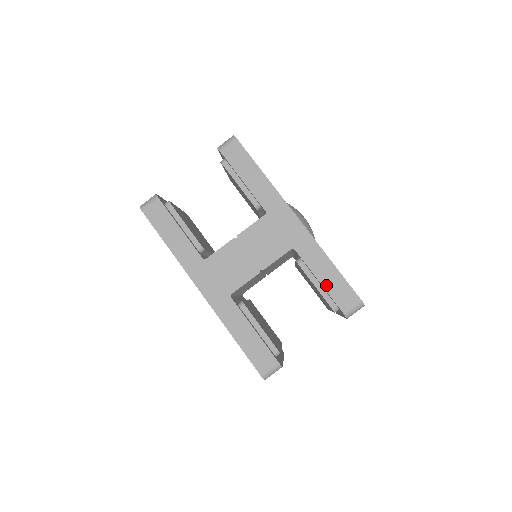
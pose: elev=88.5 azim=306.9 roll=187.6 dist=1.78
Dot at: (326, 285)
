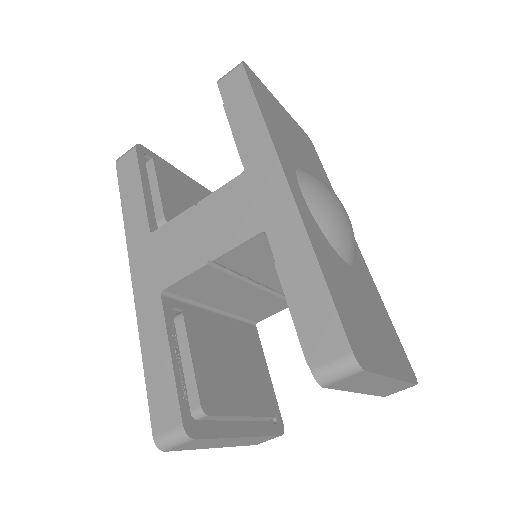
Dot at: (296, 306)
